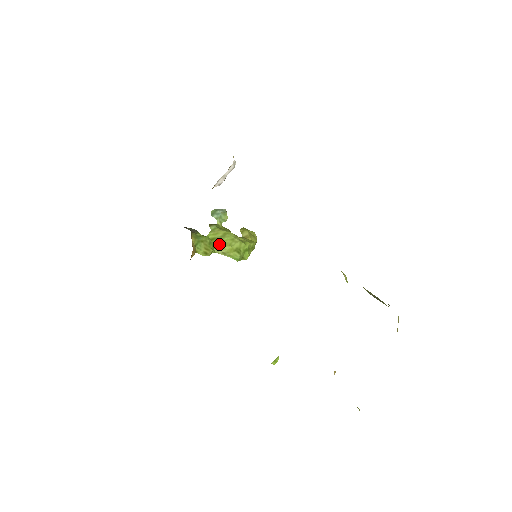
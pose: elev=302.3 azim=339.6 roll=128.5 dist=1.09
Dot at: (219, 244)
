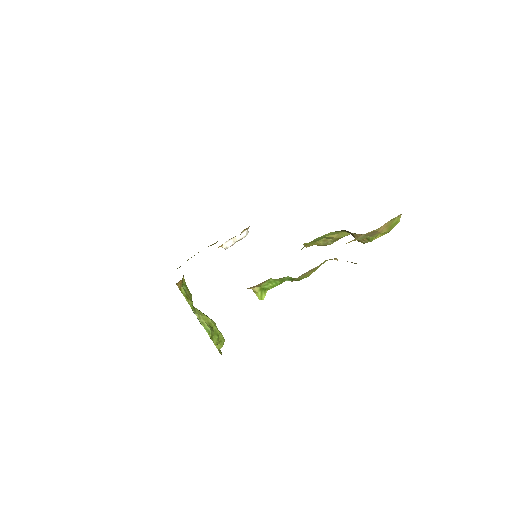
Dot at: occluded
